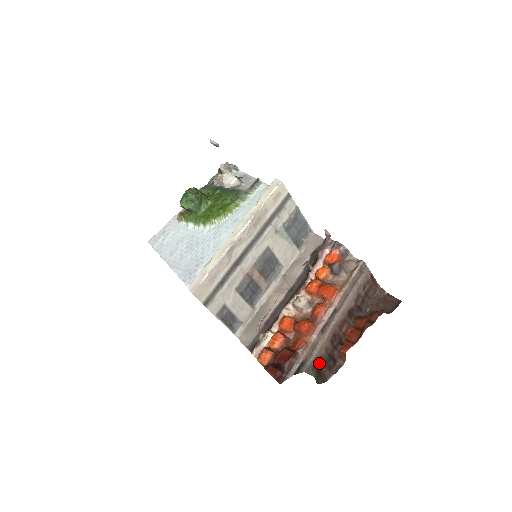
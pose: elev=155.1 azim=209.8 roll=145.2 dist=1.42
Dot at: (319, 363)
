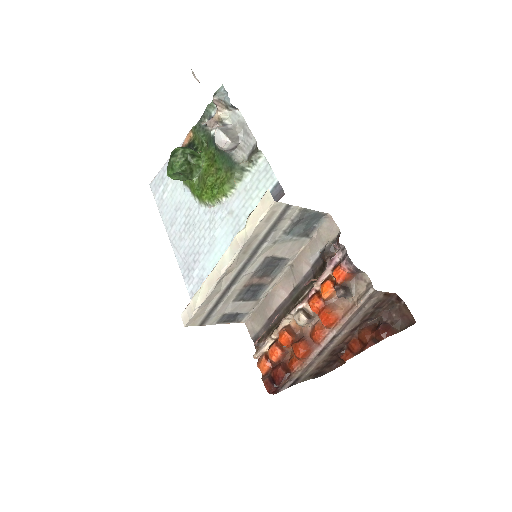
Dot at: (316, 370)
